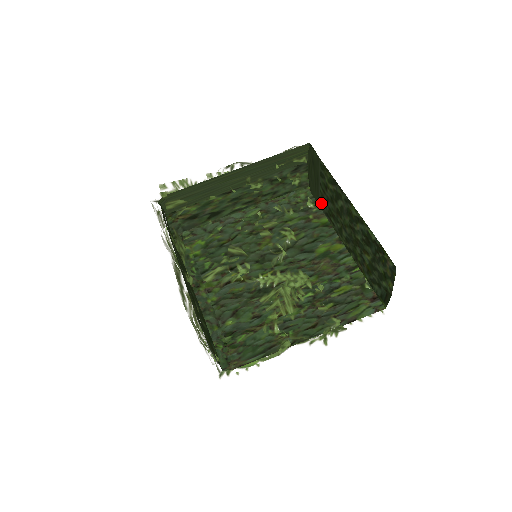
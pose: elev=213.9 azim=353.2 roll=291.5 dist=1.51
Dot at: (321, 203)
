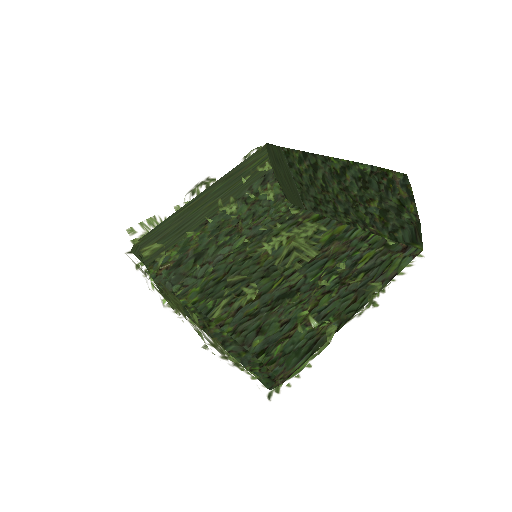
Dot at: (304, 202)
